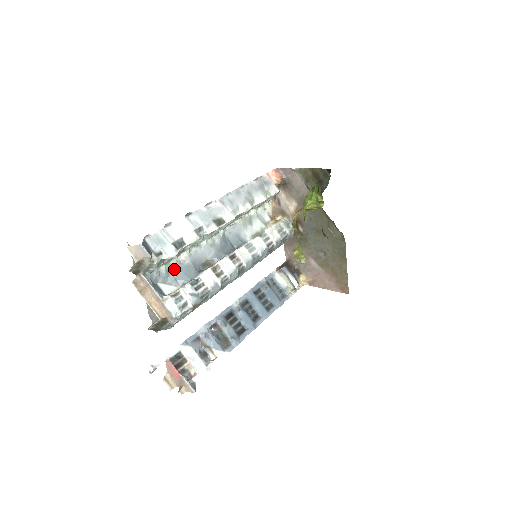
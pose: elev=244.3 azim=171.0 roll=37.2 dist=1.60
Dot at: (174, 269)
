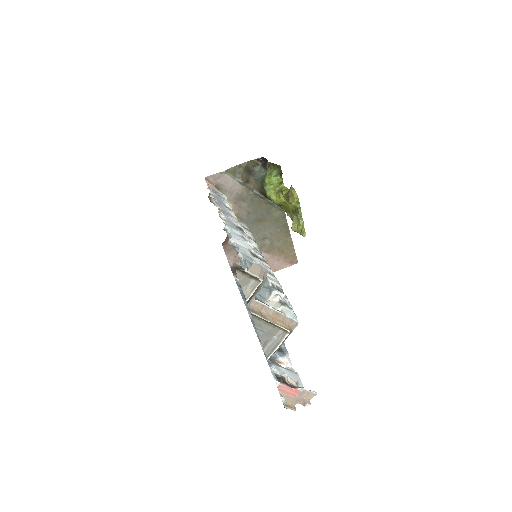
Dot at: occluded
